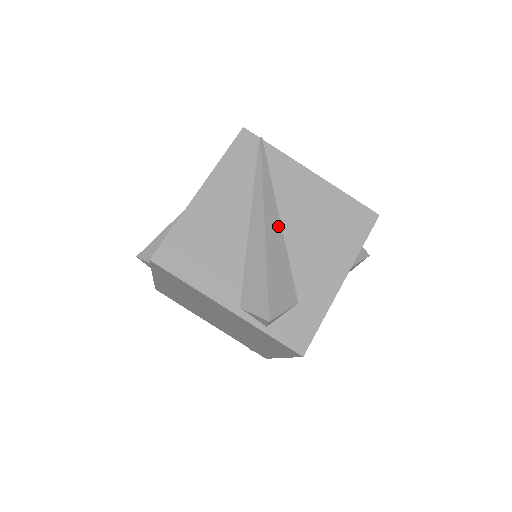
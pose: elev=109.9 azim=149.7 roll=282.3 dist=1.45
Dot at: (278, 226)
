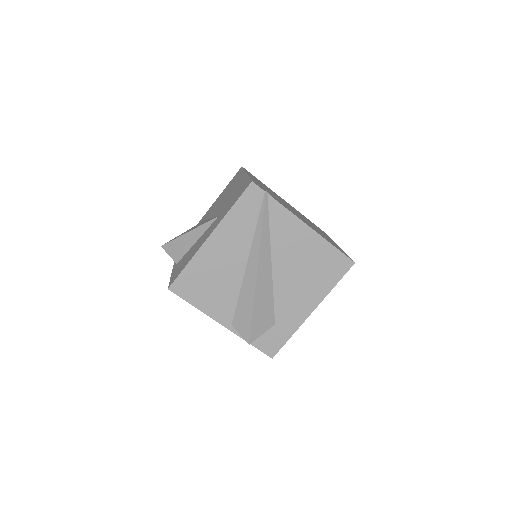
Dot at: (269, 269)
